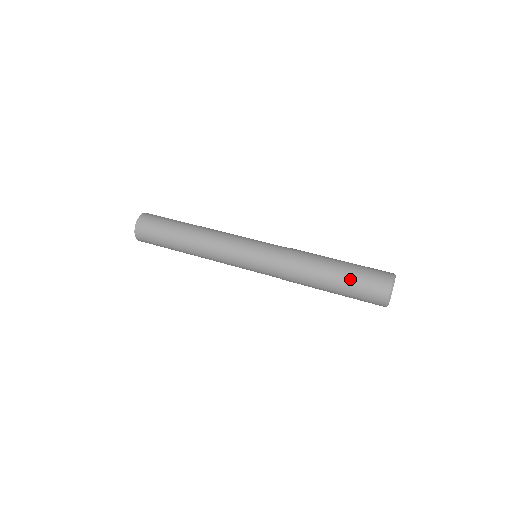
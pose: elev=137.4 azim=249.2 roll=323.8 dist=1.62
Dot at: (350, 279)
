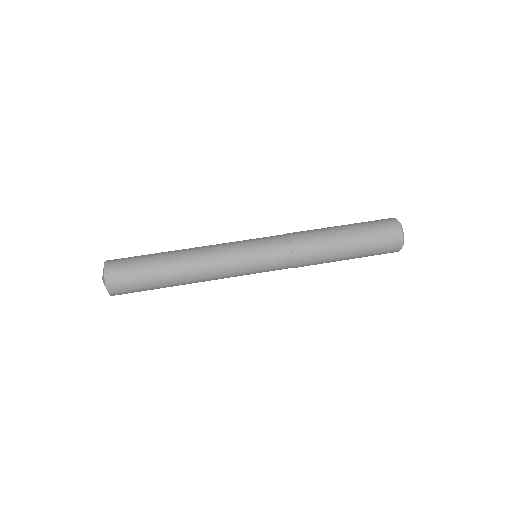
Dot at: (363, 255)
